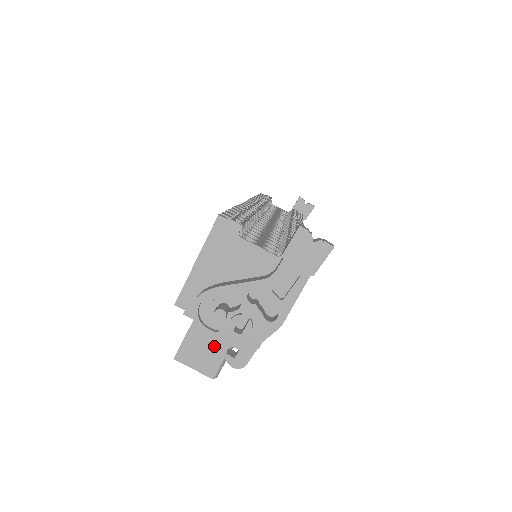
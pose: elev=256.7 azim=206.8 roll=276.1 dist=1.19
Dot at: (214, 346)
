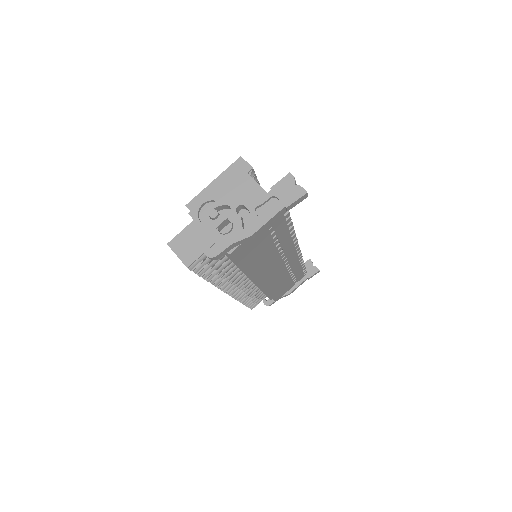
Dot at: (199, 243)
